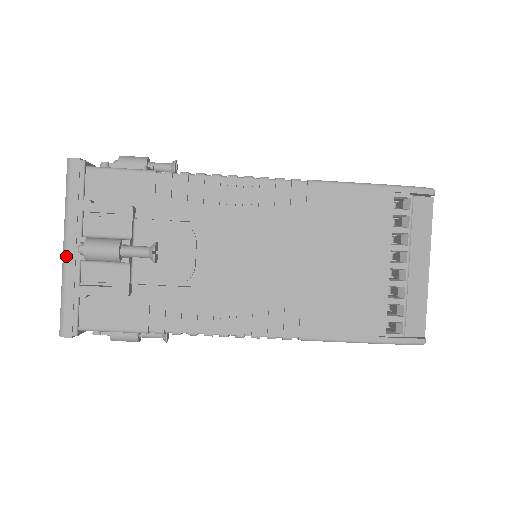
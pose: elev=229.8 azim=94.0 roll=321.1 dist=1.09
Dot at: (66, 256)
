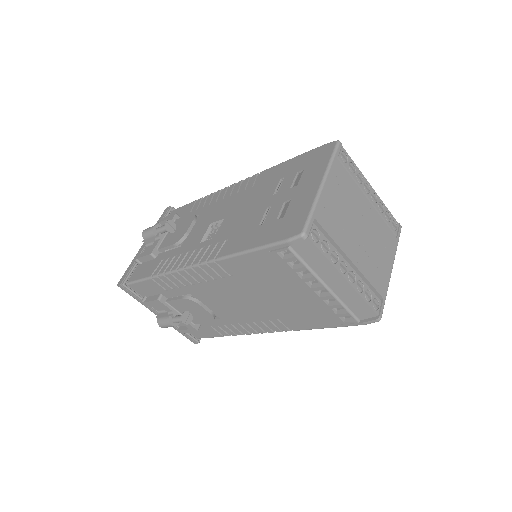
Dot at: occluded
